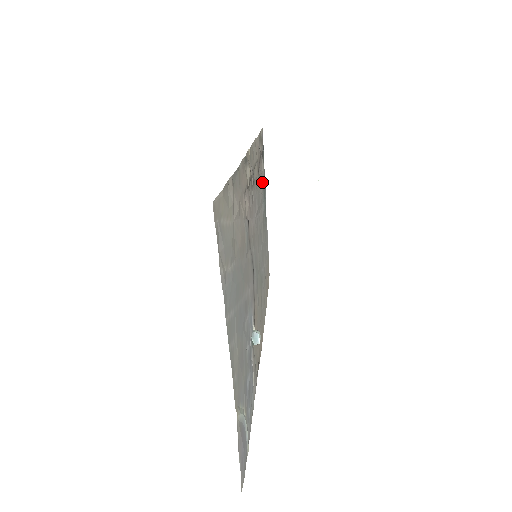
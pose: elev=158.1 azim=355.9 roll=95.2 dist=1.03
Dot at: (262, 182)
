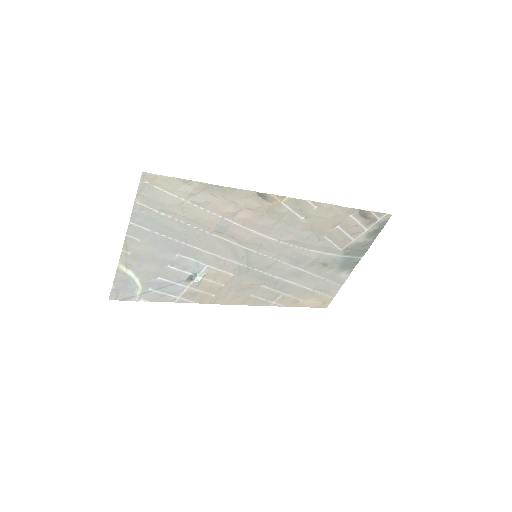
Dot at: (349, 242)
